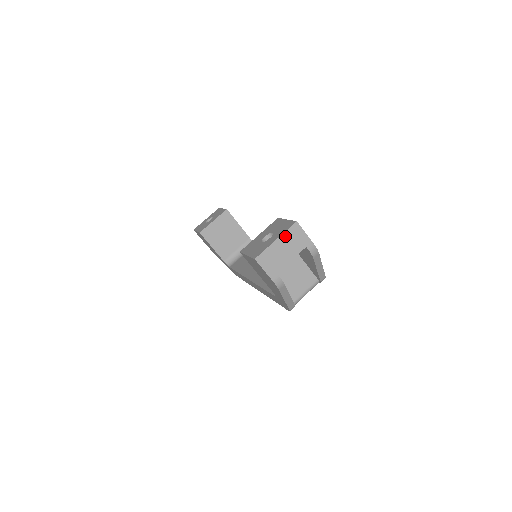
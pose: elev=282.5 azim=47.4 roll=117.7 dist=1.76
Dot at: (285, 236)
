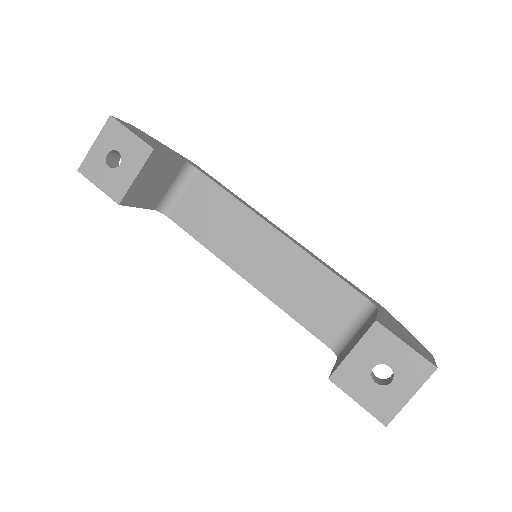
Dot at: (420, 386)
